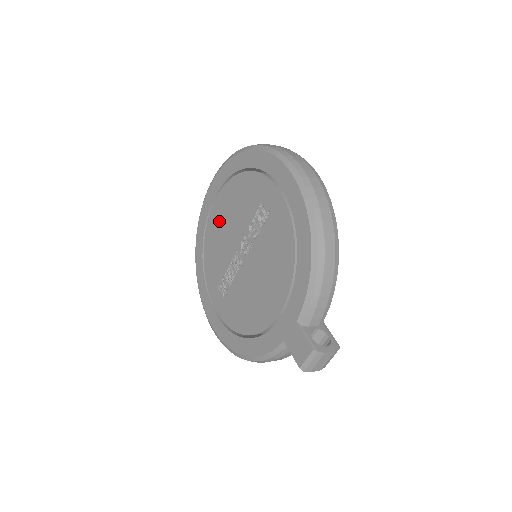
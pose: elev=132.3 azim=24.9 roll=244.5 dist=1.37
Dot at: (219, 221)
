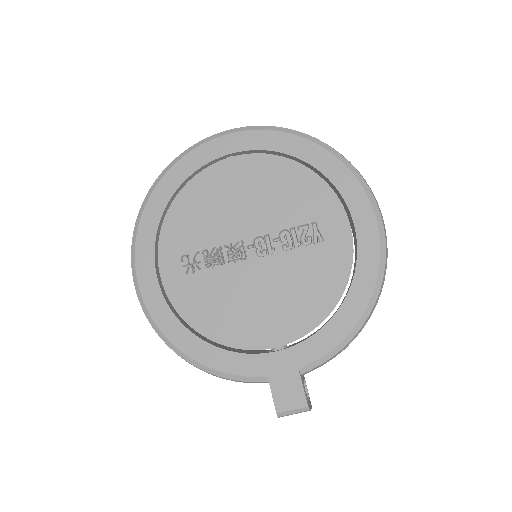
Dot at: (230, 185)
